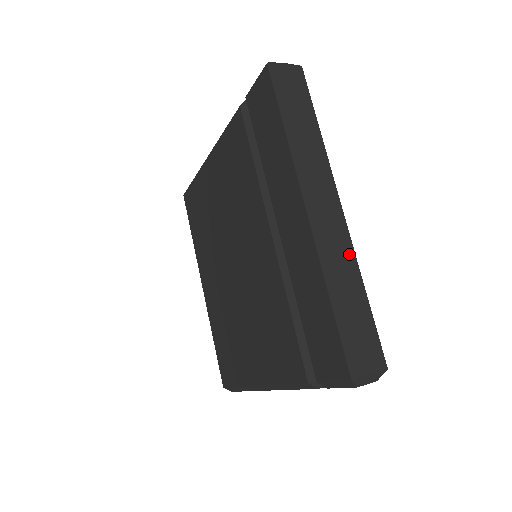
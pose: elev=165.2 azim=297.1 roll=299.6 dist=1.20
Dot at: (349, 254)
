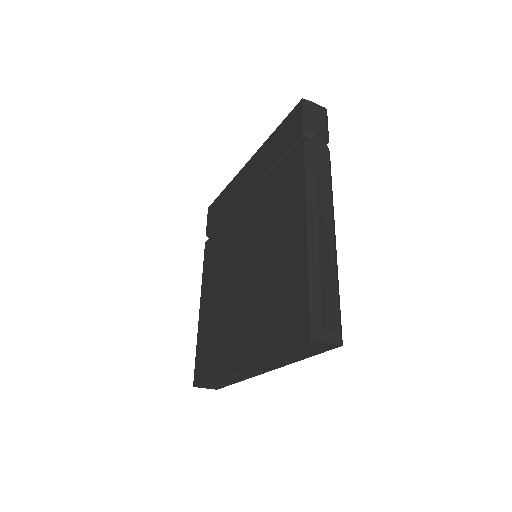
Dot at: occluded
